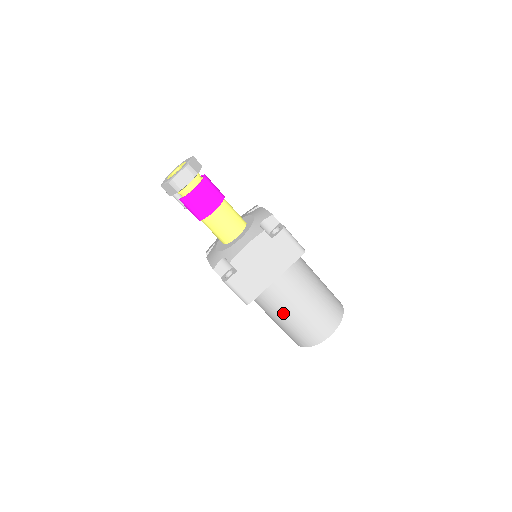
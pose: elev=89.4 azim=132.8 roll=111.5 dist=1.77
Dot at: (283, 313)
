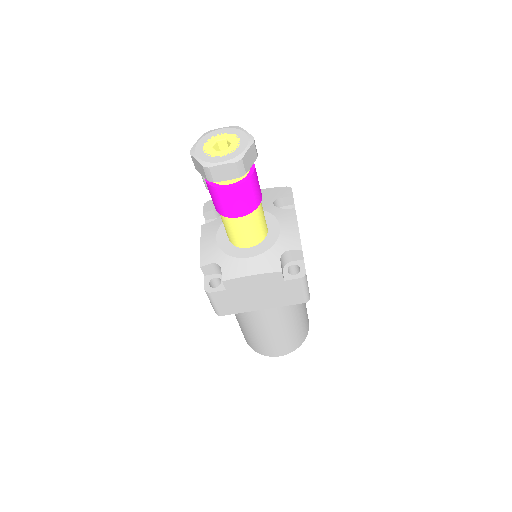
Dot at: (248, 325)
